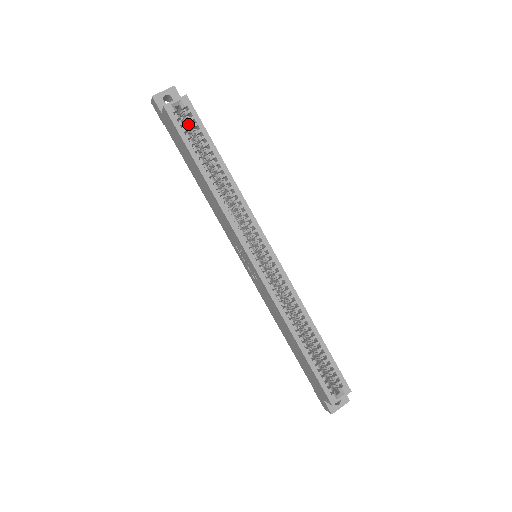
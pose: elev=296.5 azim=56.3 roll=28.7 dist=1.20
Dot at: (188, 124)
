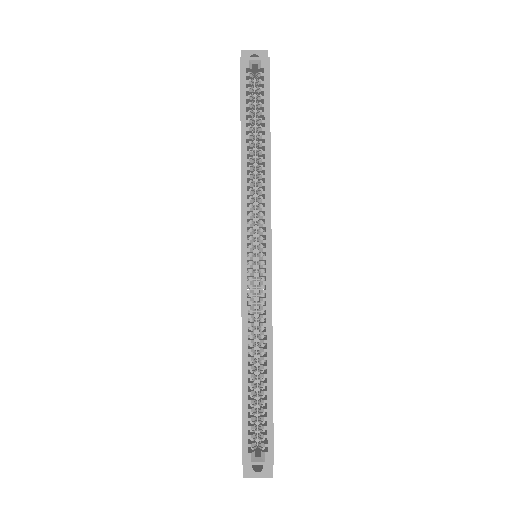
Dot at: (257, 88)
